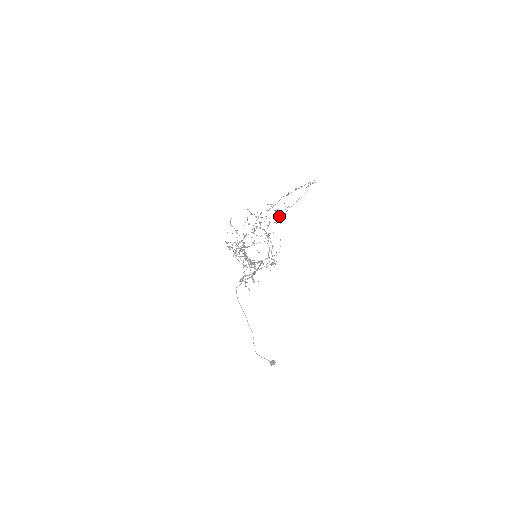
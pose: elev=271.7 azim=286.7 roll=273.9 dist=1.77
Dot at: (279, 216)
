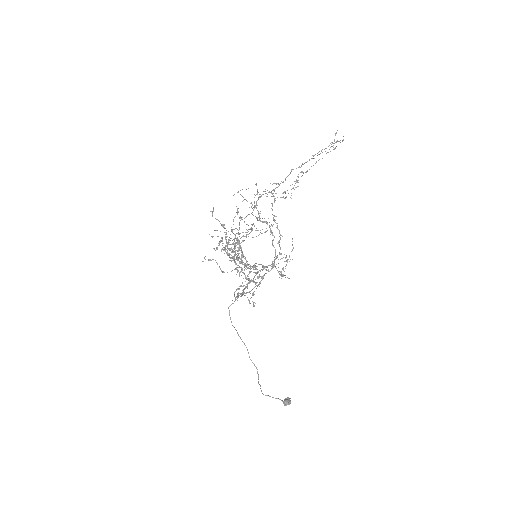
Dot at: occluded
